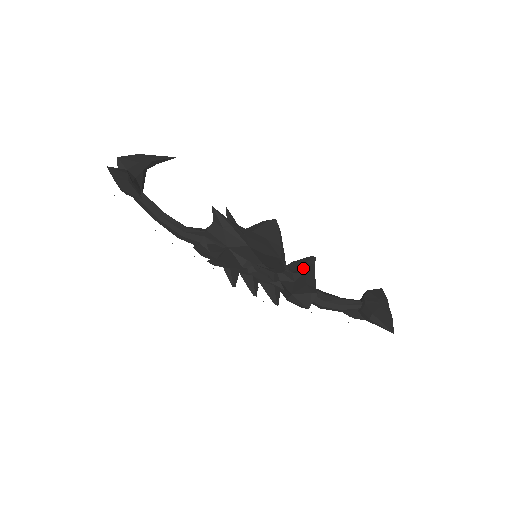
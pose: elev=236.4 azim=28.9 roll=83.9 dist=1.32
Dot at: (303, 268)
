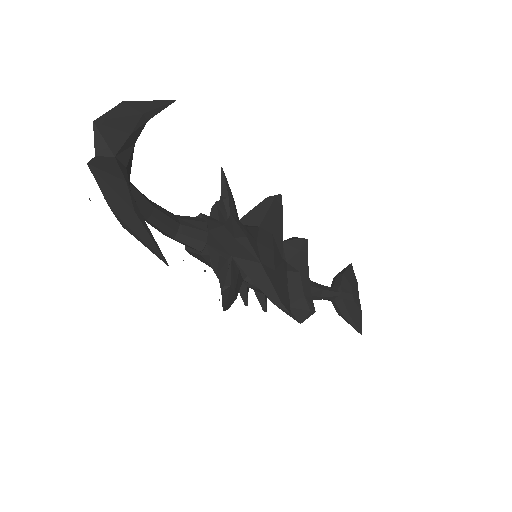
Dot at: (297, 261)
